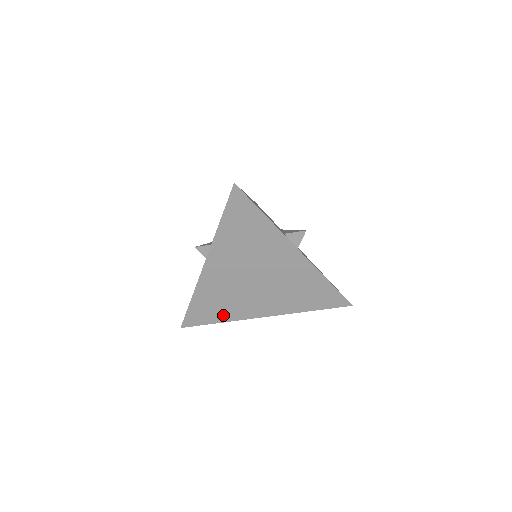
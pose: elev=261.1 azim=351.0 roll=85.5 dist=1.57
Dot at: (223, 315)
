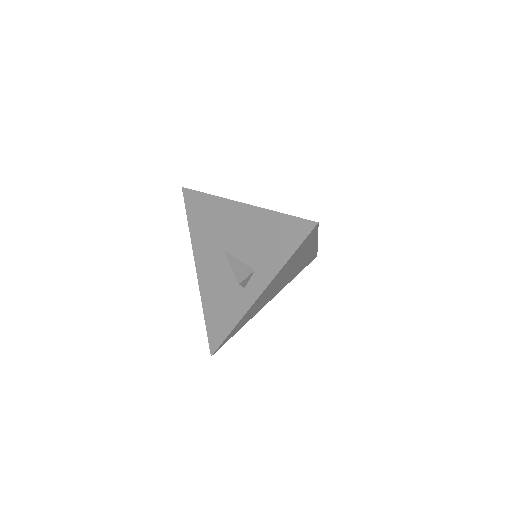
Dot at: (245, 322)
